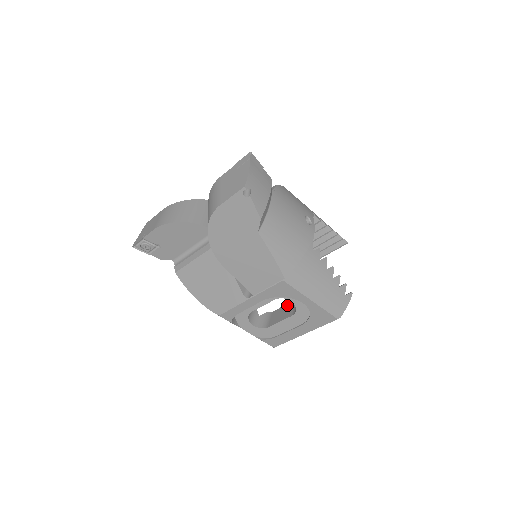
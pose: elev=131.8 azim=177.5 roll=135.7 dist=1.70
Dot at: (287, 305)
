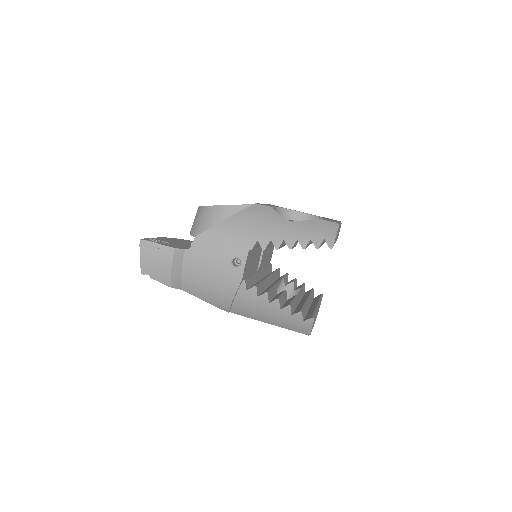
Dot at: occluded
